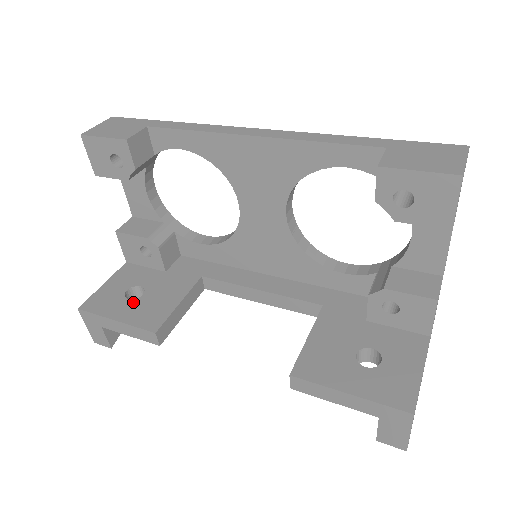
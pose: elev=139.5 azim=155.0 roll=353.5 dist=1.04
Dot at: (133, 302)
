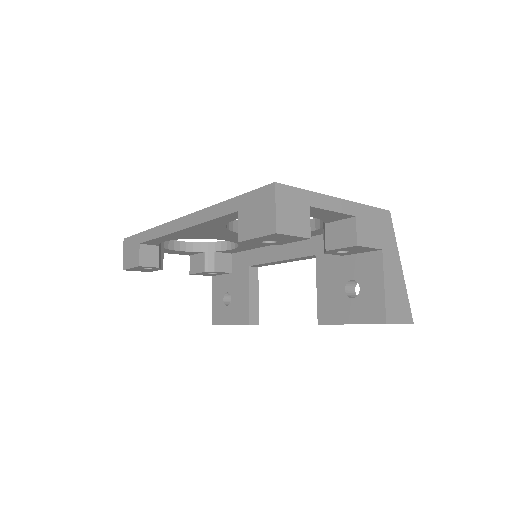
Dot at: (230, 307)
